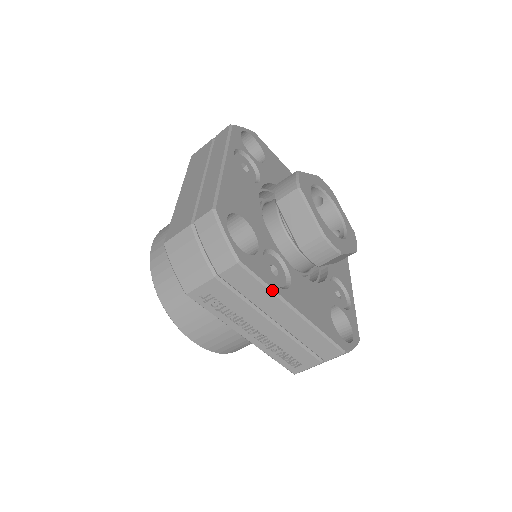
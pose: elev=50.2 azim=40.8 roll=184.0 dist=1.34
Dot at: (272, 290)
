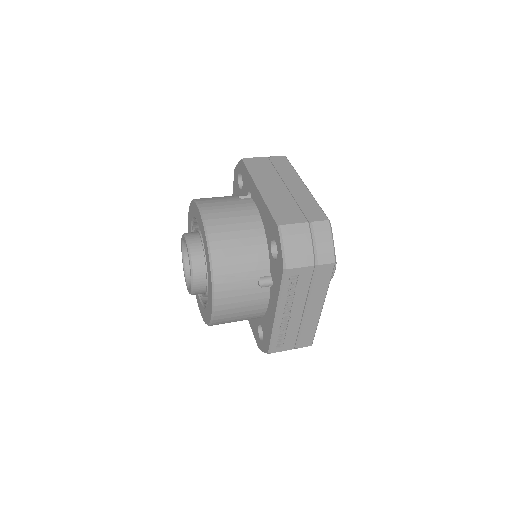
Dot at: occluded
